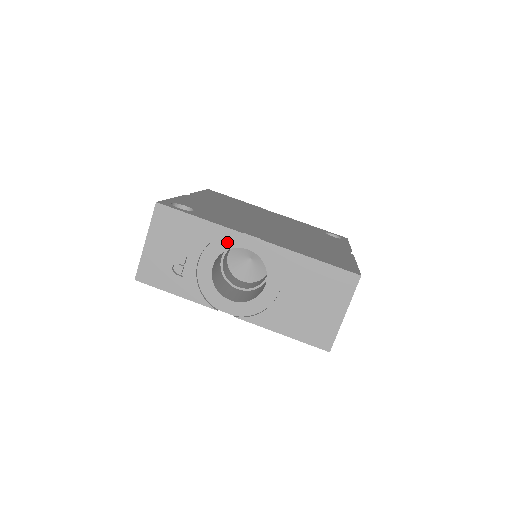
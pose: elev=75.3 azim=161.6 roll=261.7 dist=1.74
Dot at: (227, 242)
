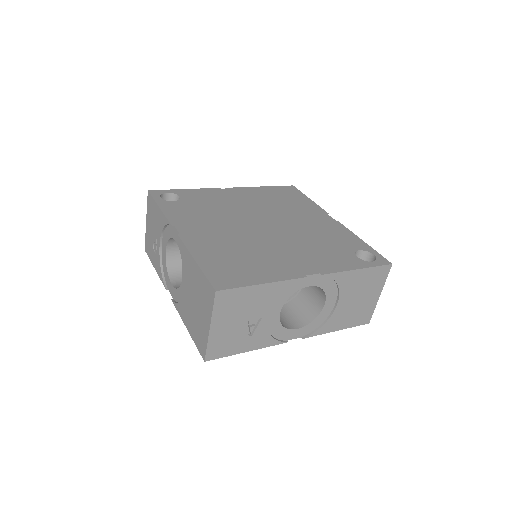
Dot at: (169, 232)
